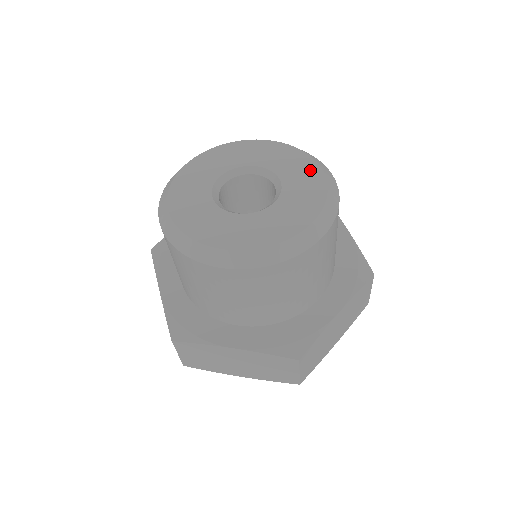
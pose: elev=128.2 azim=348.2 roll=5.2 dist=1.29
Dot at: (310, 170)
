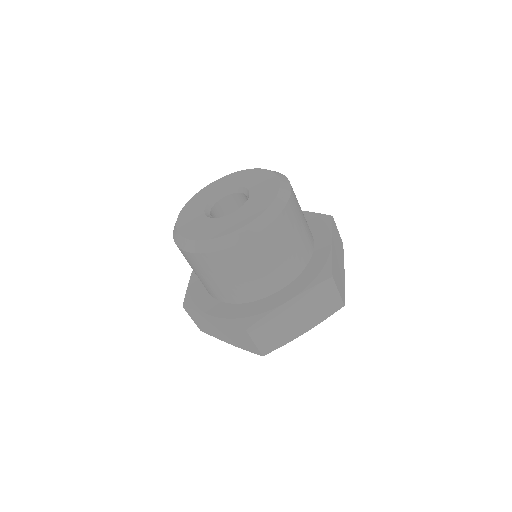
Dot at: (271, 189)
